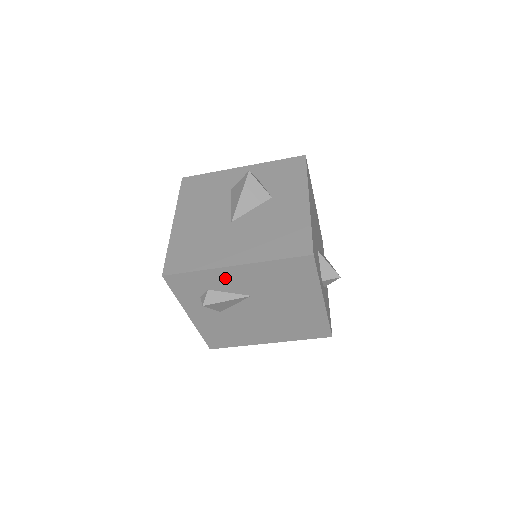
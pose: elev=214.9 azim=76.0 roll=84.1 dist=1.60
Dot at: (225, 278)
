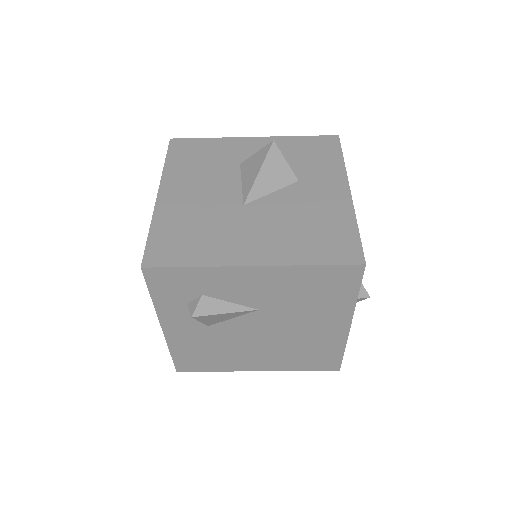
Dot at: (232, 282)
